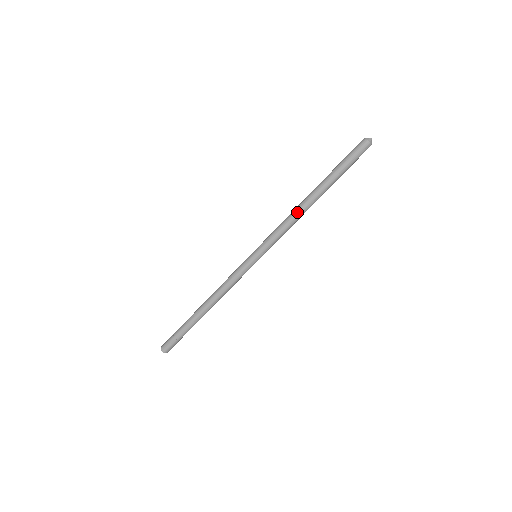
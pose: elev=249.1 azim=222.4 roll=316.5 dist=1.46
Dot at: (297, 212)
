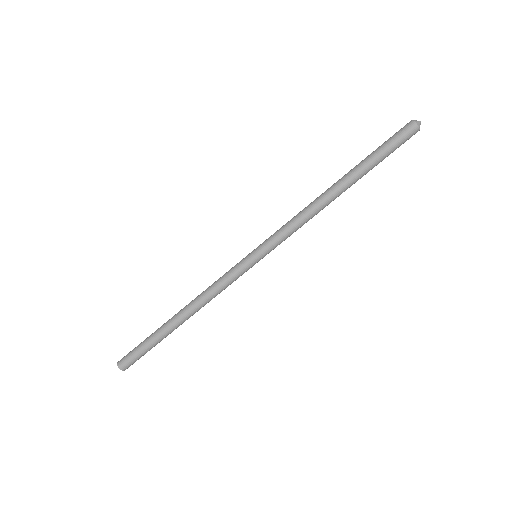
Dot at: (320, 209)
